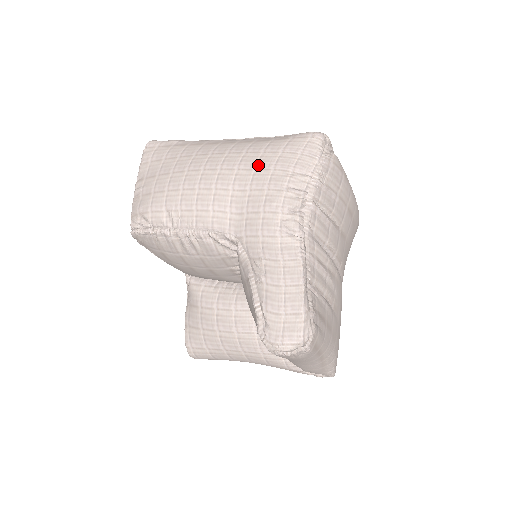
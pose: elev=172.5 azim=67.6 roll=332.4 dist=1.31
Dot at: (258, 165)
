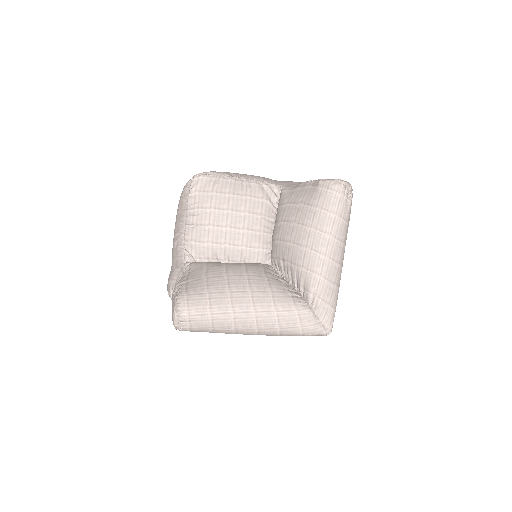
Dot at: occluded
